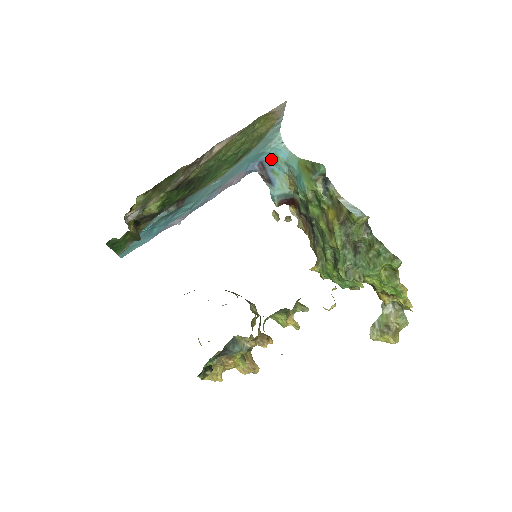
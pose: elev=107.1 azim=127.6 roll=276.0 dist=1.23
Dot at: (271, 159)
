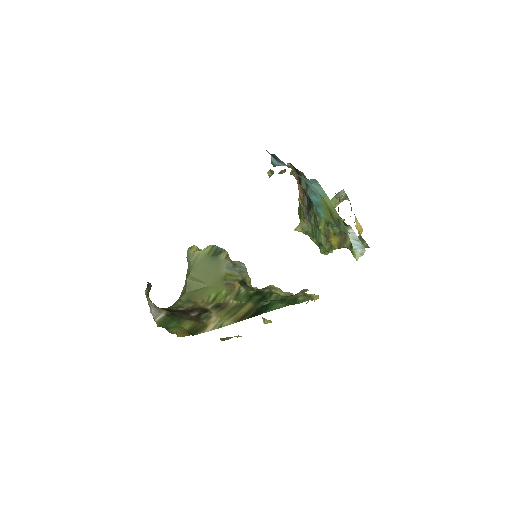
Dot at: occluded
